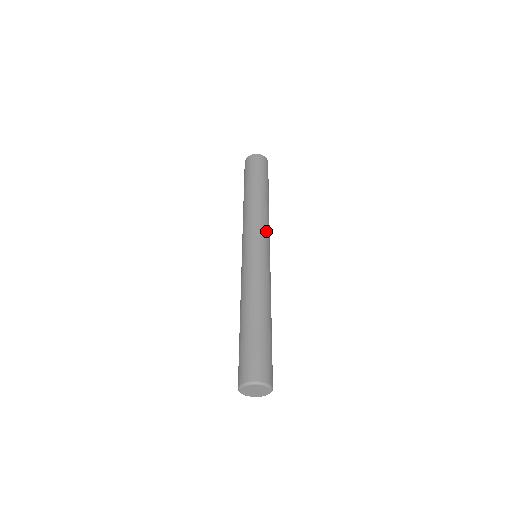
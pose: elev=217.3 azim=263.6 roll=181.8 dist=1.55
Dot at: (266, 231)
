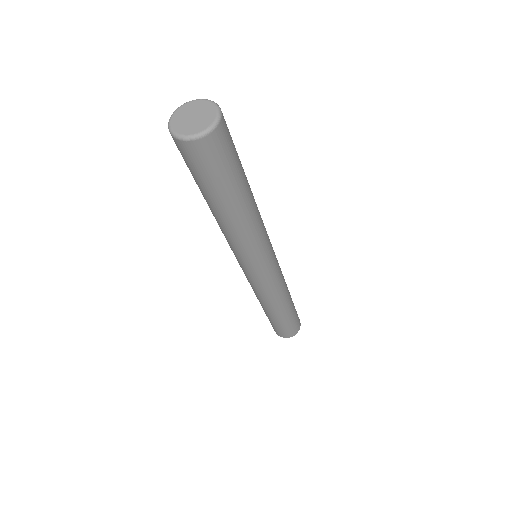
Dot at: occluded
